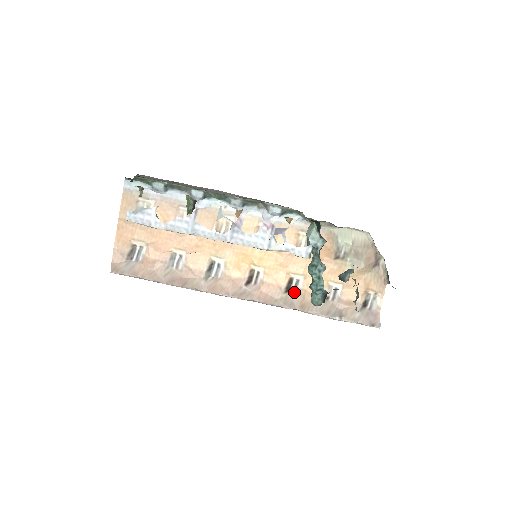
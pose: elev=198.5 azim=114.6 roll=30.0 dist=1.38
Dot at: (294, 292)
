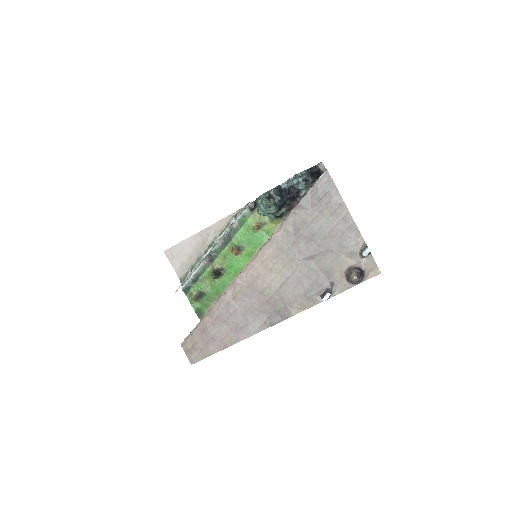
Dot at: occluded
